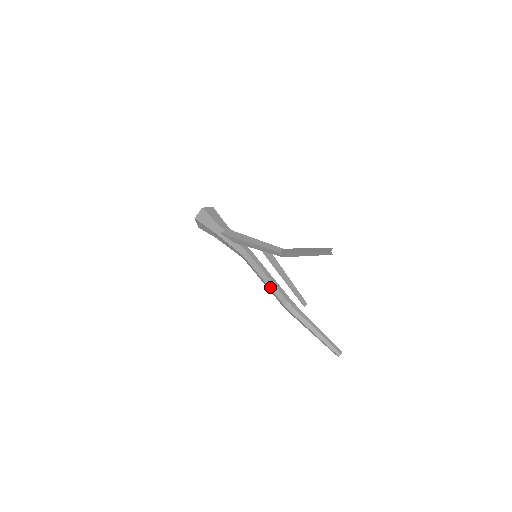
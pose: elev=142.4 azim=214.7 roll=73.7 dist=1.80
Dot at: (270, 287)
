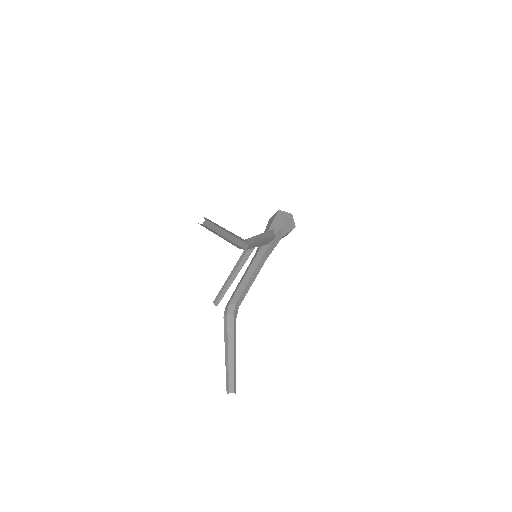
Dot at: (236, 287)
